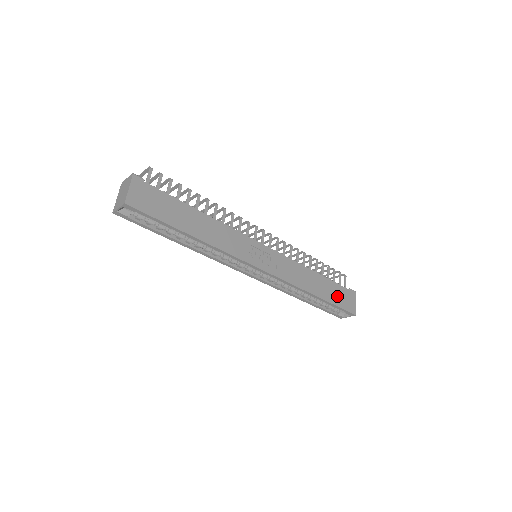
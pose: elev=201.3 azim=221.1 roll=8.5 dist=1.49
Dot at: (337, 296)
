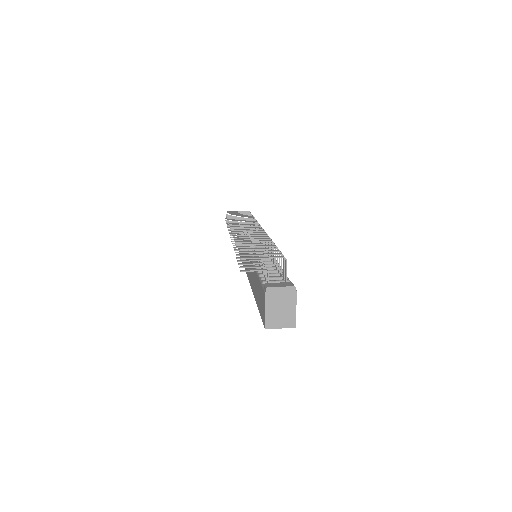
Dot at: occluded
